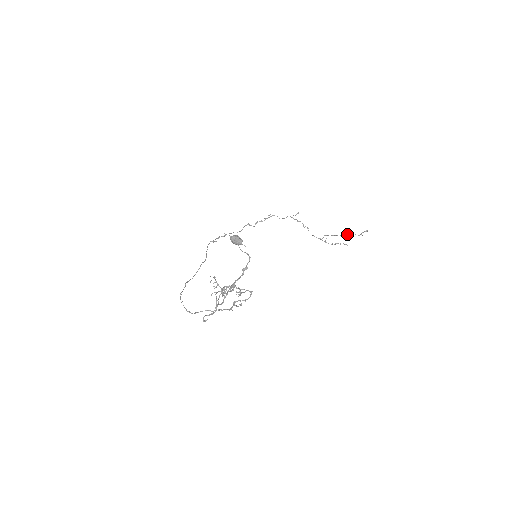
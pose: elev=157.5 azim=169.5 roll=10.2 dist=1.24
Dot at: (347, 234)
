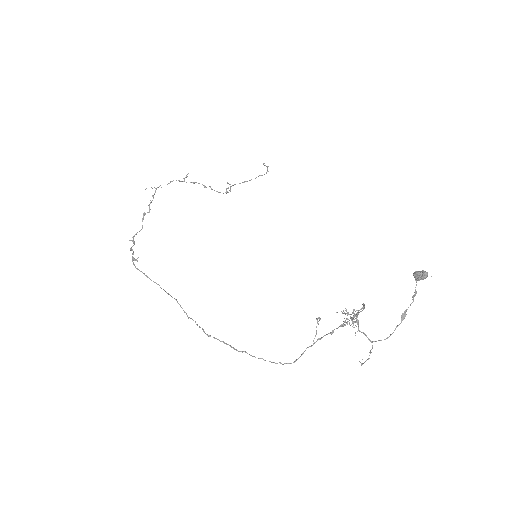
Dot at: occluded
